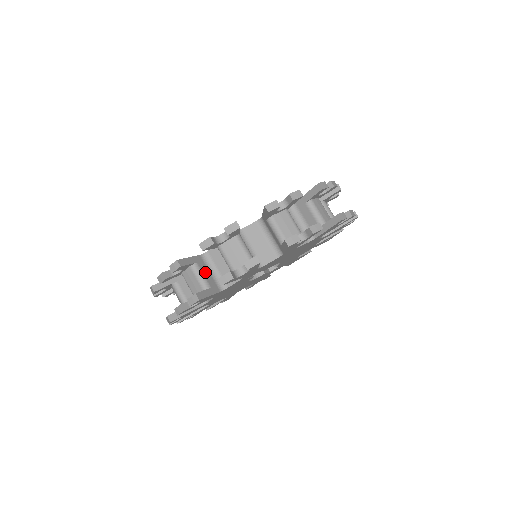
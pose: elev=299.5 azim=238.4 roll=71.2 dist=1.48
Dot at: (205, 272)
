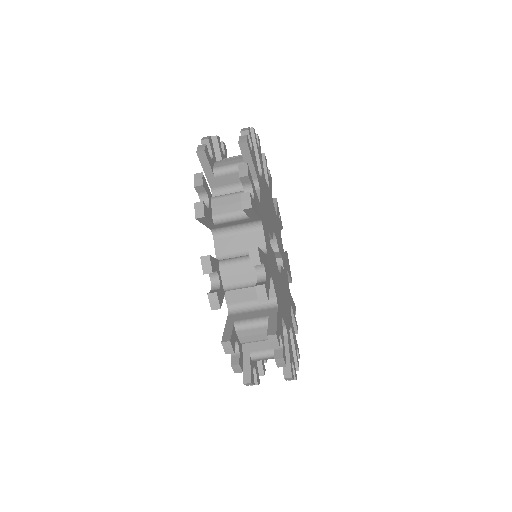
Dot at: occluded
